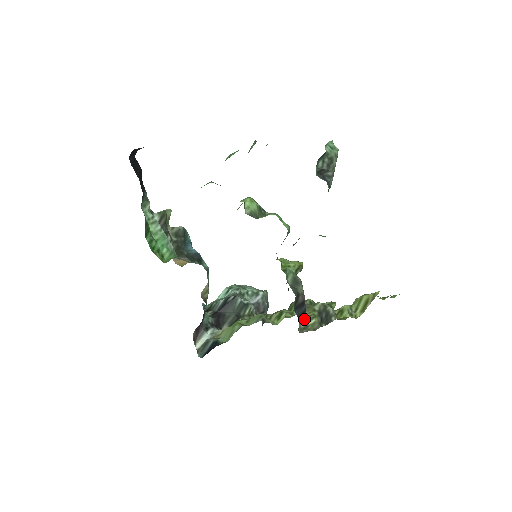
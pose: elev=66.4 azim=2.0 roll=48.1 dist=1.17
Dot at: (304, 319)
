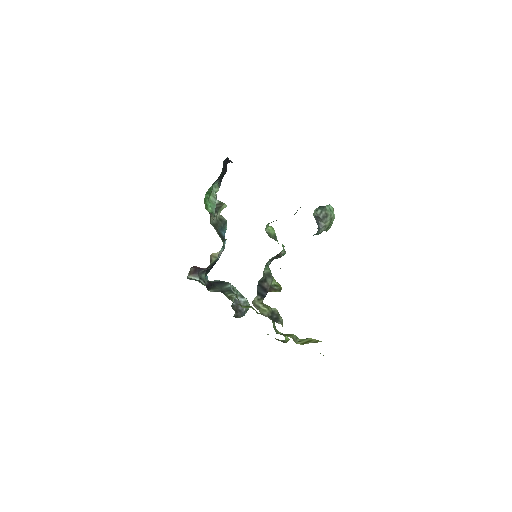
Dot at: (260, 302)
